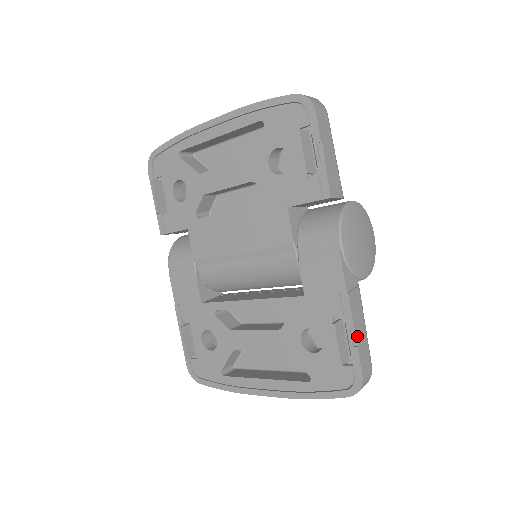
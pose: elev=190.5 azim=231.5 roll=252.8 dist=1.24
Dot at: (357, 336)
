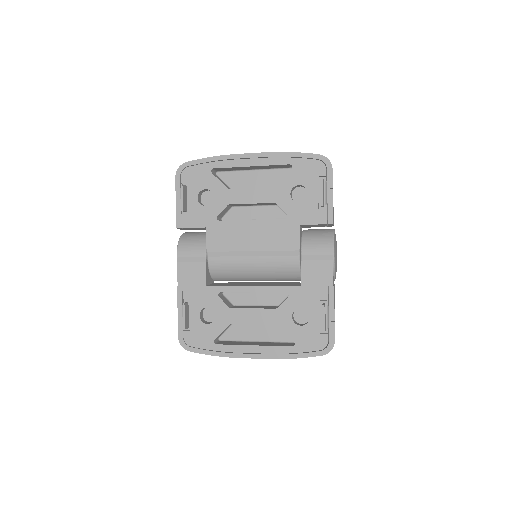
Dot at: (334, 315)
